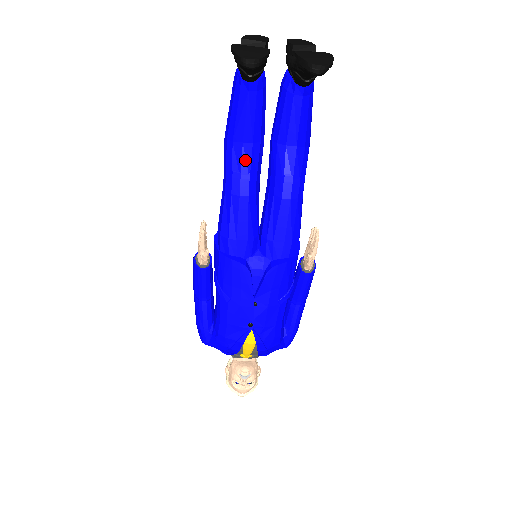
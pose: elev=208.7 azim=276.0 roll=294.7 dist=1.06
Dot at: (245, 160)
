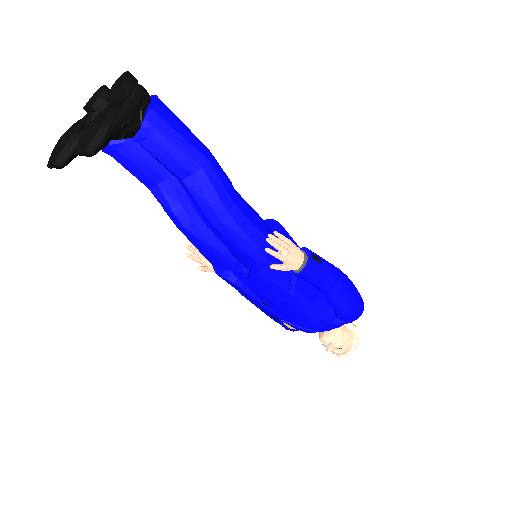
Dot at: (161, 201)
